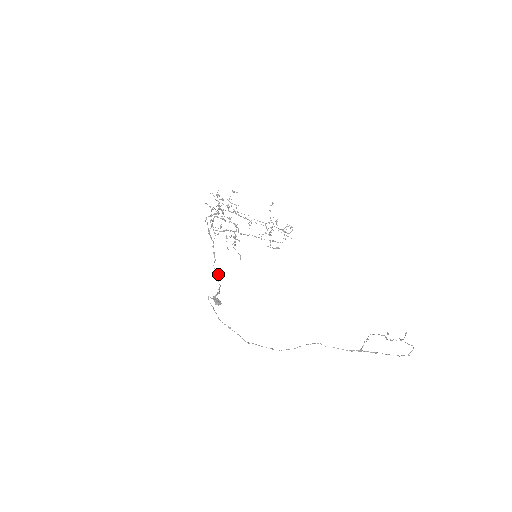
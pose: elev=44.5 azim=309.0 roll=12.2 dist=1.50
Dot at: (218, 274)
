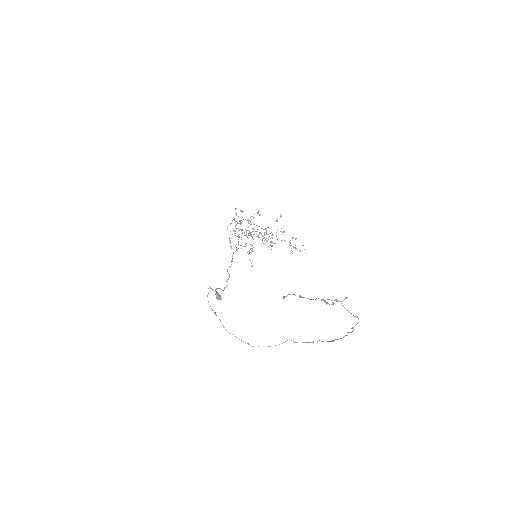
Dot at: (229, 277)
